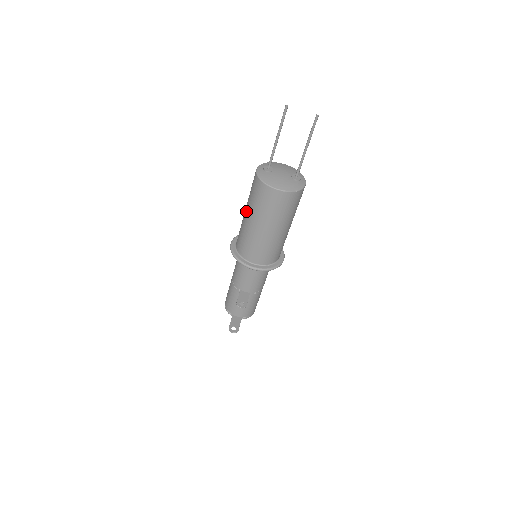
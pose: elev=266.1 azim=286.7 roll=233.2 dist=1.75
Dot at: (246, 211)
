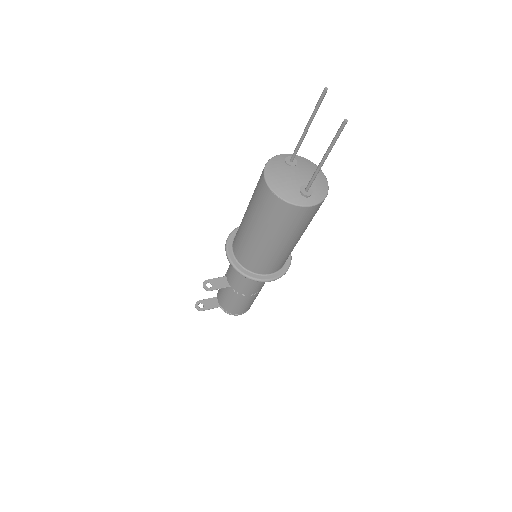
Dot at: occluded
